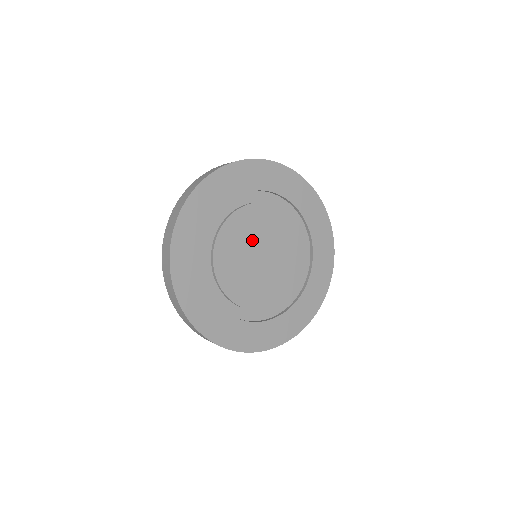
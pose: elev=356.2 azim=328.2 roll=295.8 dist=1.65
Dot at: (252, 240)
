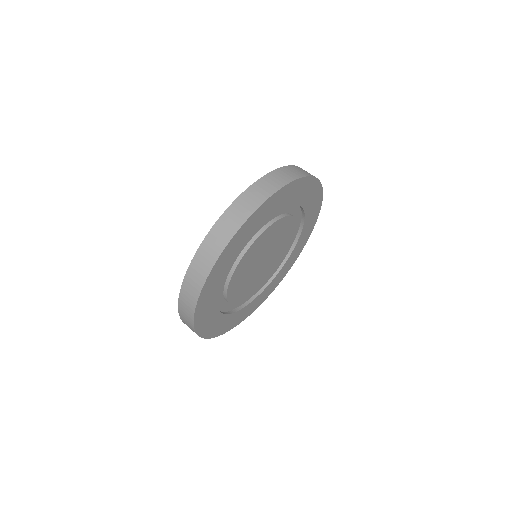
Dot at: (250, 272)
